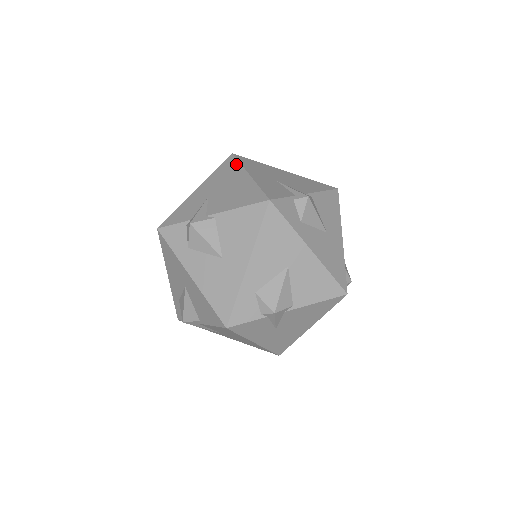
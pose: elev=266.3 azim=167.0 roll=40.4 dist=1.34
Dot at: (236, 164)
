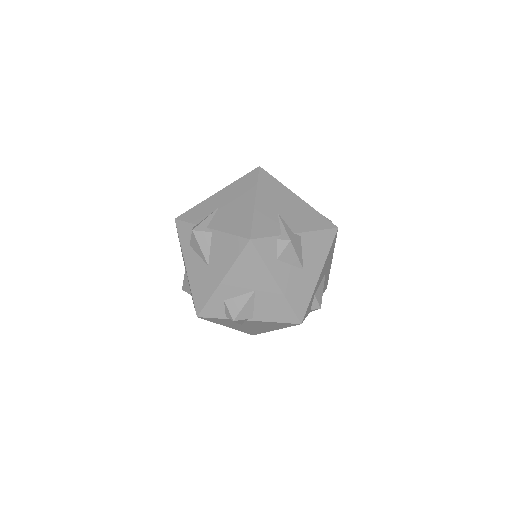
Dot at: (276, 181)
